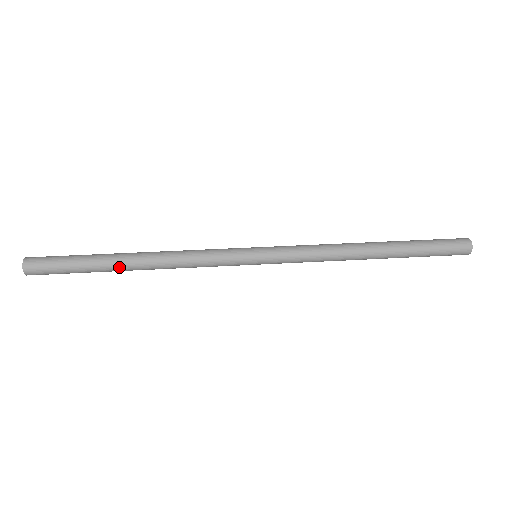
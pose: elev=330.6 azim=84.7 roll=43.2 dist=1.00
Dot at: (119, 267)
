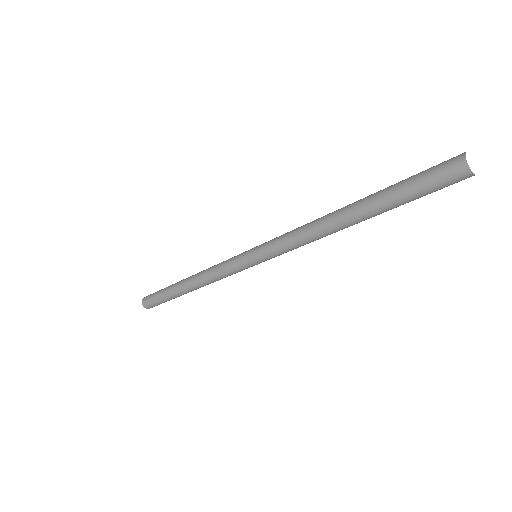
Dot at: (178, 285)
